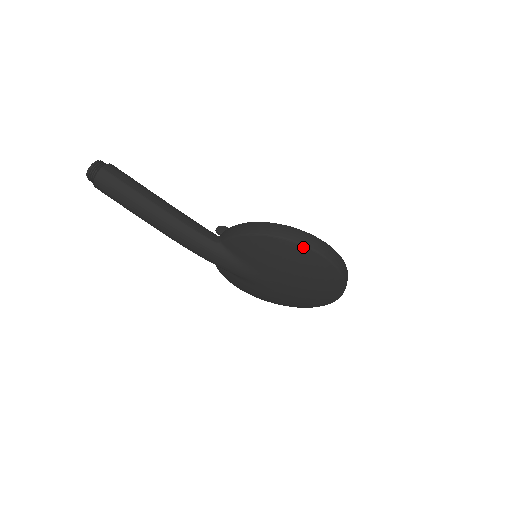
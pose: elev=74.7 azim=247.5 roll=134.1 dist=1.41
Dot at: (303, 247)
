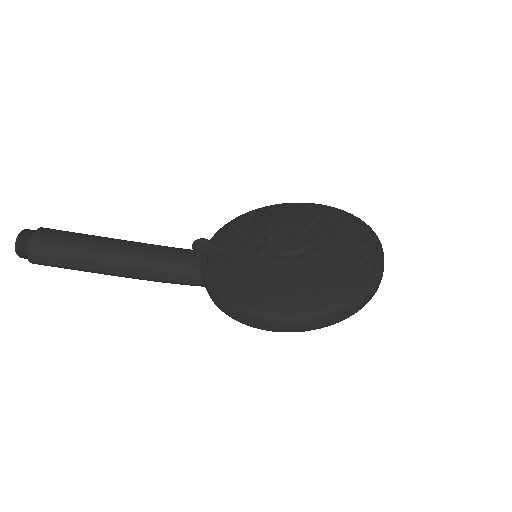
Dot at: (295, 331)
